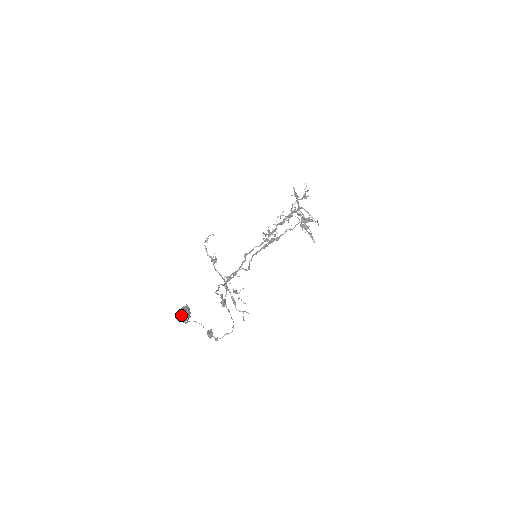
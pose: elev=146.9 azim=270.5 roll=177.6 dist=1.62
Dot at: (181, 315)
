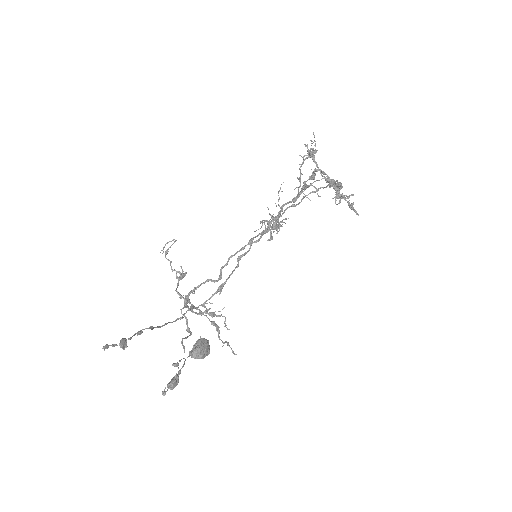
Dot at: (191, 352)
